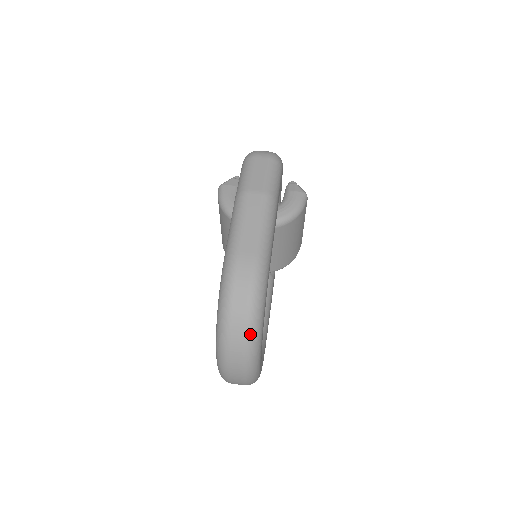
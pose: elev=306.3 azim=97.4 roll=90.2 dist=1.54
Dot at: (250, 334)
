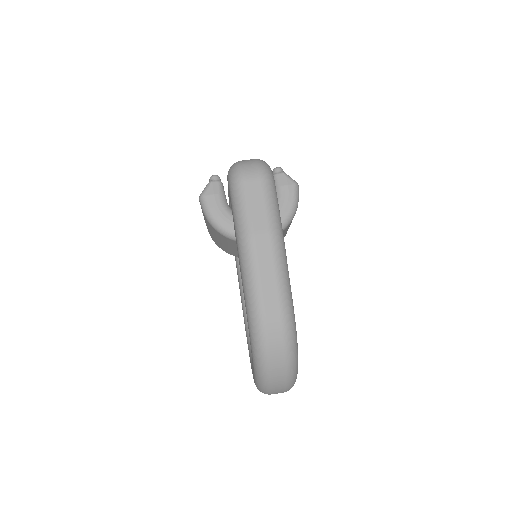
Dot at: (290, 375)
